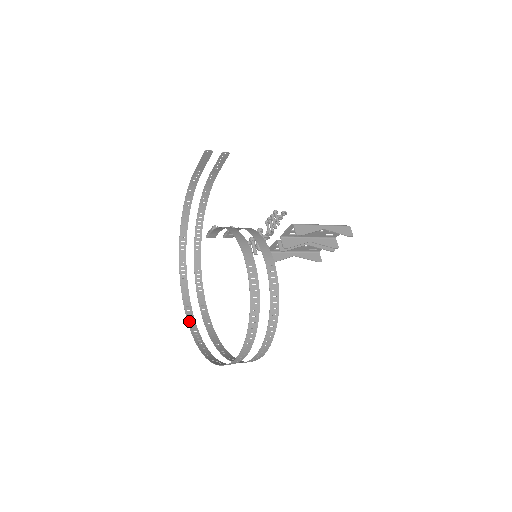
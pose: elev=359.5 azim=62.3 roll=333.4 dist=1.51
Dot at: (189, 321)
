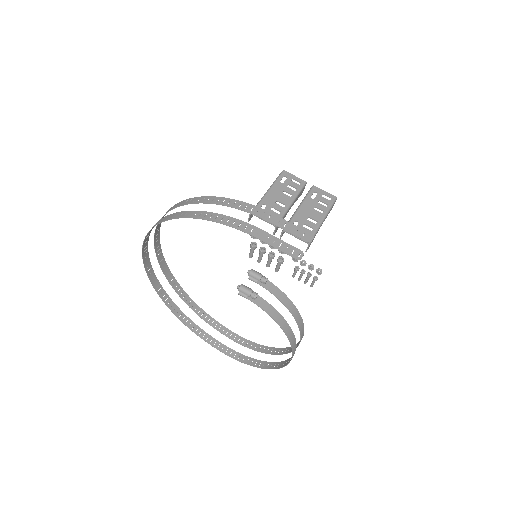
Dot at: (149, 275)
